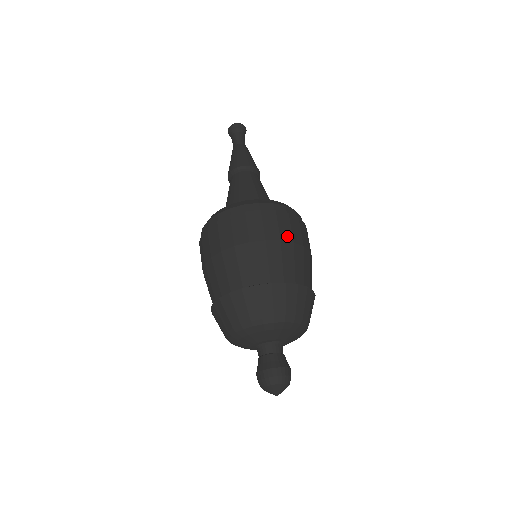
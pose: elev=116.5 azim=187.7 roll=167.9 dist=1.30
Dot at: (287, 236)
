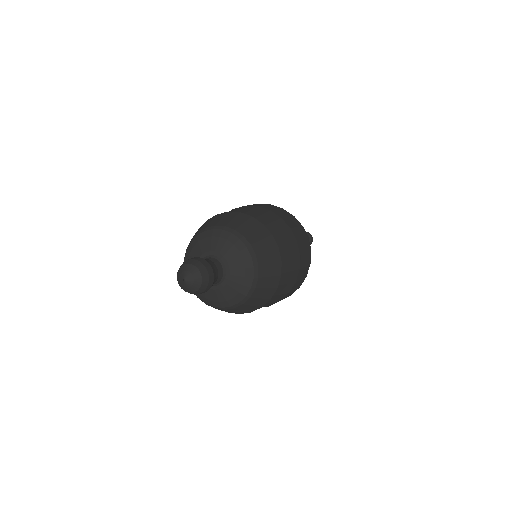
Dot at: (267, 208)
